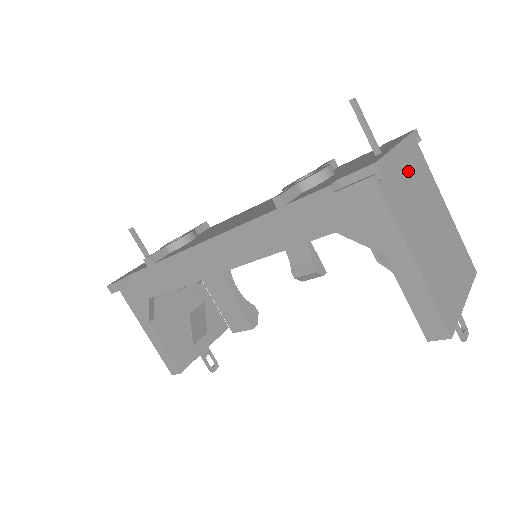
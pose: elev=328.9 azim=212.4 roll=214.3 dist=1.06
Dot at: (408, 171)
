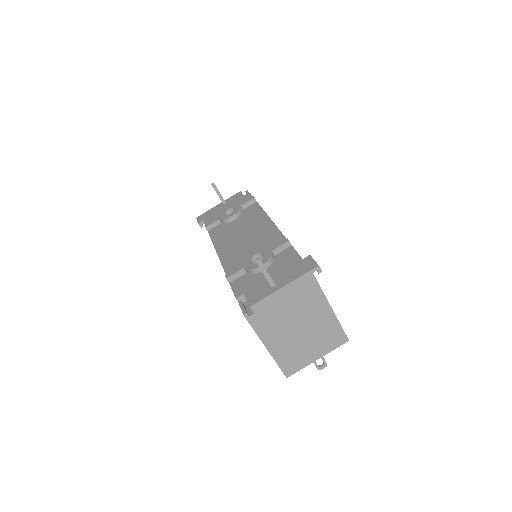
Dot at: (288, 300)
